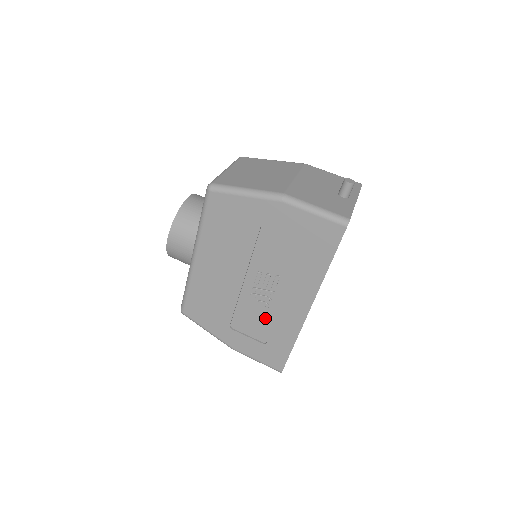
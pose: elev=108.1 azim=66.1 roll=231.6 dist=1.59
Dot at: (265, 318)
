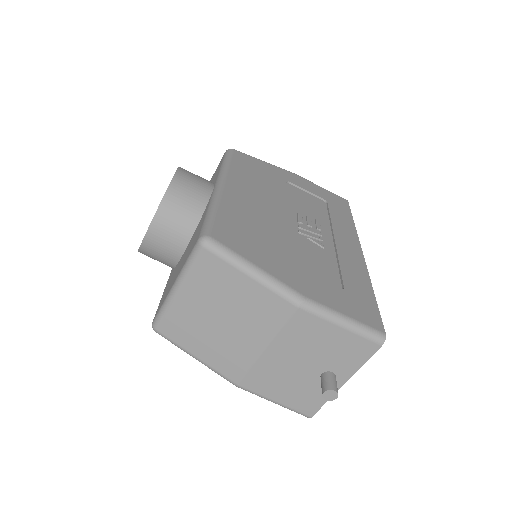
Dot at: occluded
